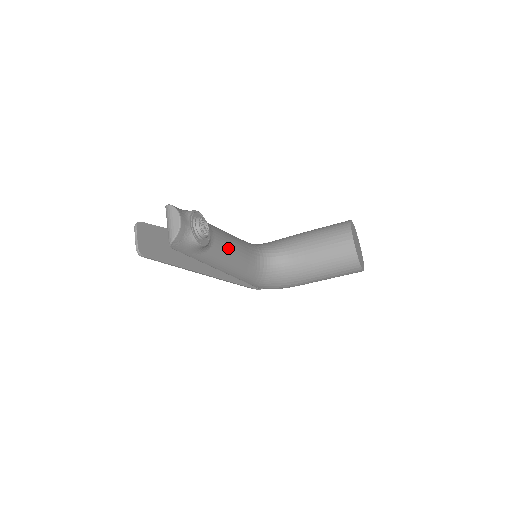
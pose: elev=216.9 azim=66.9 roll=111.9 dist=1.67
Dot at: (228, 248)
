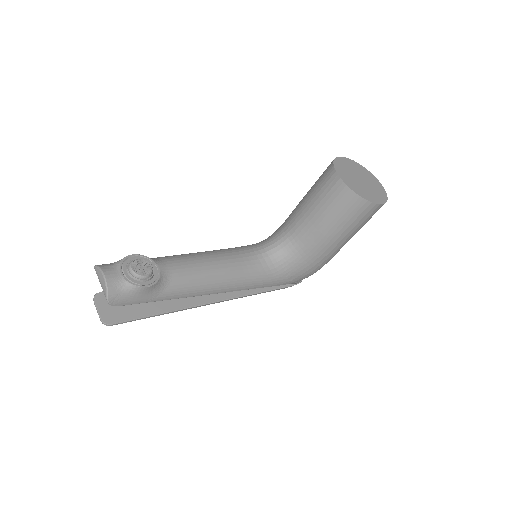
Dot at: (200, 269)
